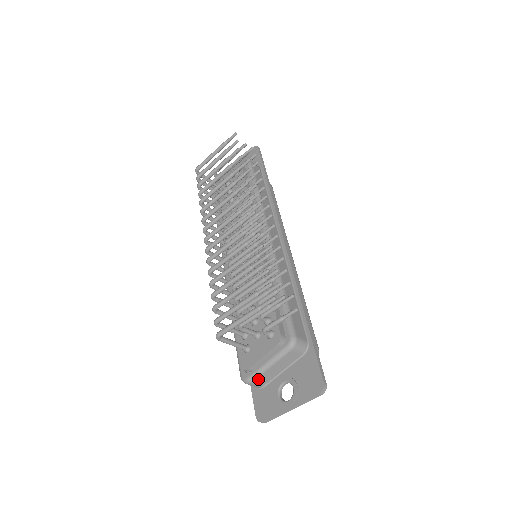
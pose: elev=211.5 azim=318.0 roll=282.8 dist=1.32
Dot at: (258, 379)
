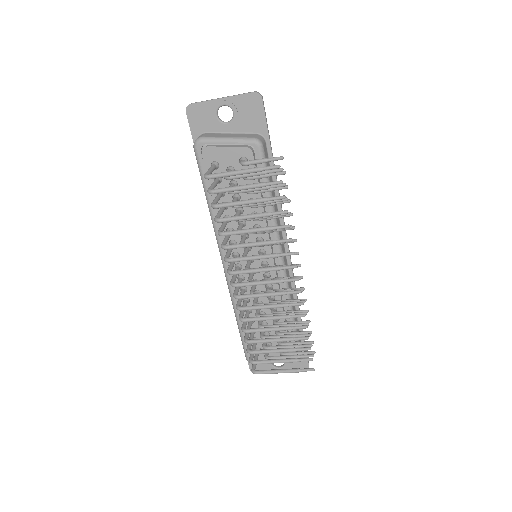
Dot at: occluded
